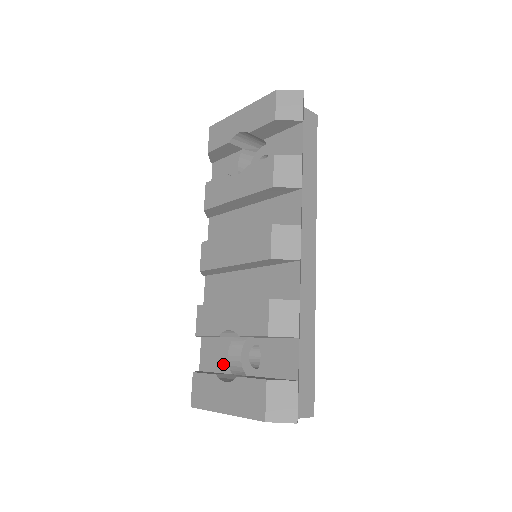
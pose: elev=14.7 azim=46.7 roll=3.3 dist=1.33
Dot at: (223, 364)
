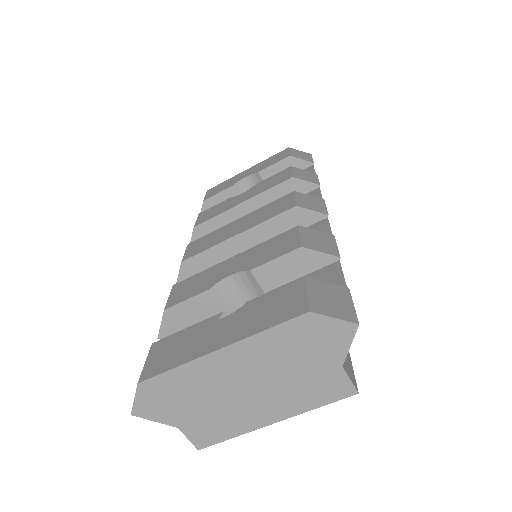
Dot at: occluded
